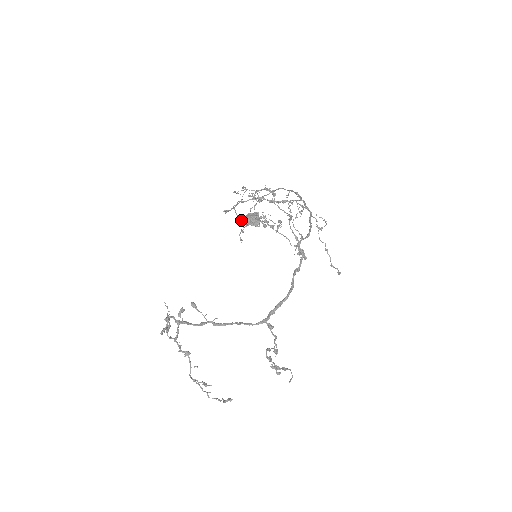
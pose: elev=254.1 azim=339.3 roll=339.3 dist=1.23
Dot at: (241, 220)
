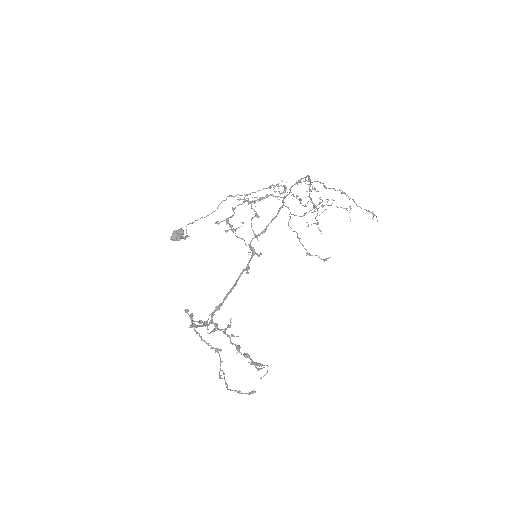
Dot at: (313, 212)
